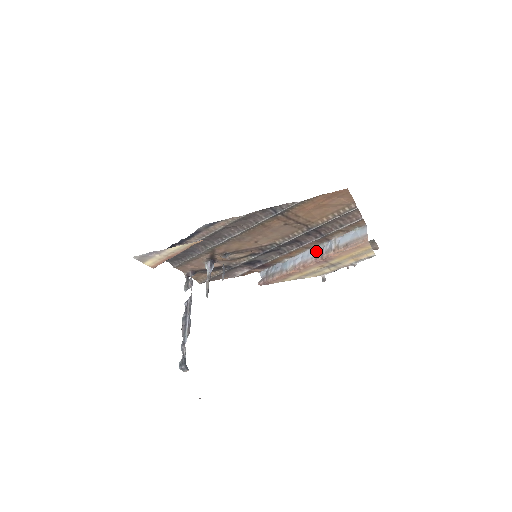
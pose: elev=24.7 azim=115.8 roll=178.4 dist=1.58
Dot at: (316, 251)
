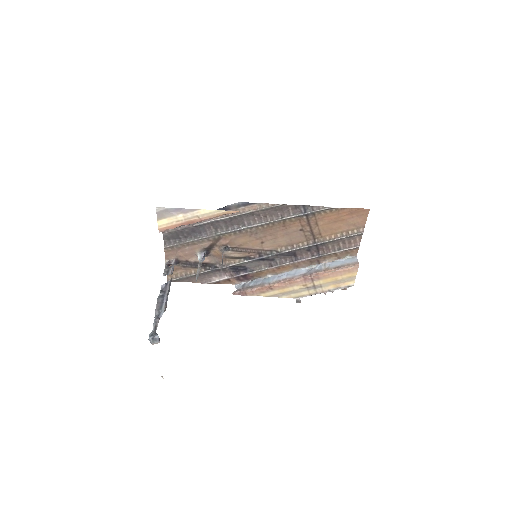
Dot at: (304, 271)
